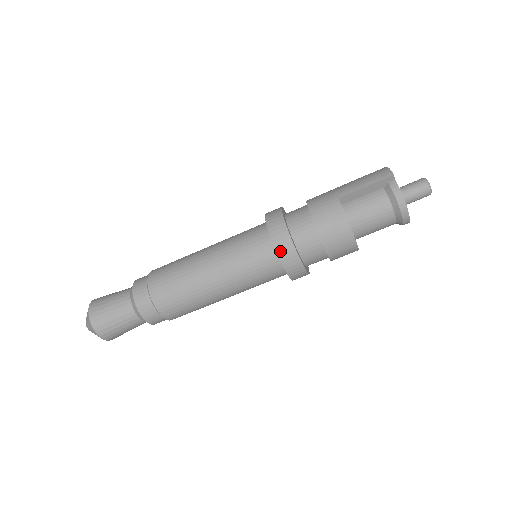
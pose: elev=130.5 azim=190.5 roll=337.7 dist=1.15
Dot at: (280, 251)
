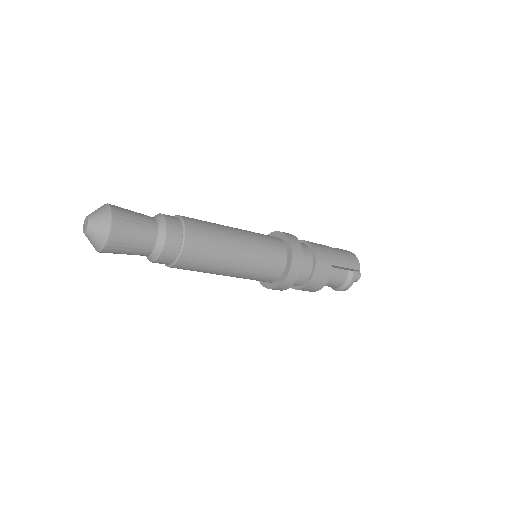
Dot at: (287, 279)
